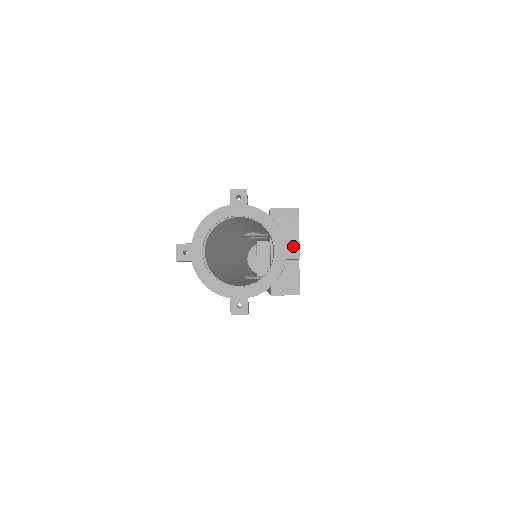
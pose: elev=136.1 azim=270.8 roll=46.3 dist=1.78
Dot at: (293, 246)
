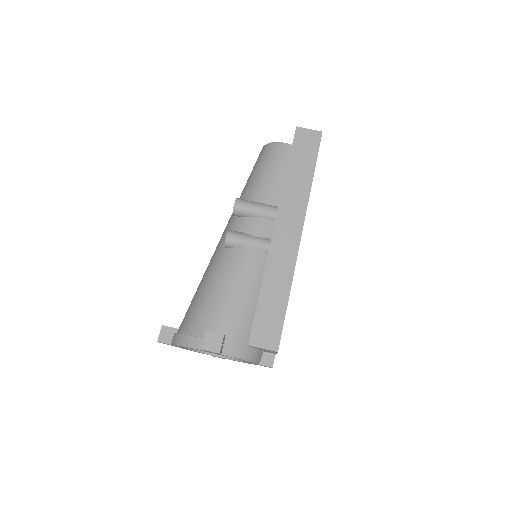
Dot at: (266, 366)
